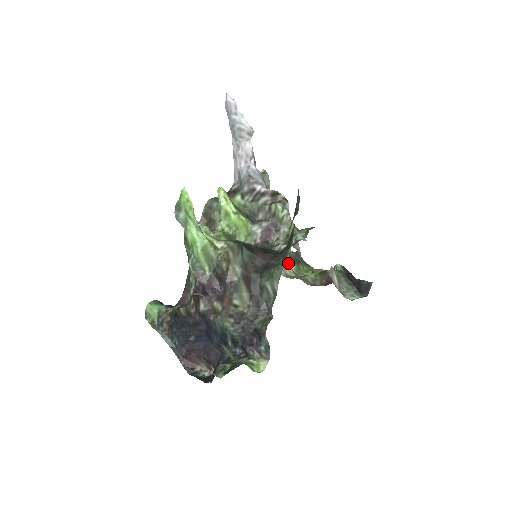
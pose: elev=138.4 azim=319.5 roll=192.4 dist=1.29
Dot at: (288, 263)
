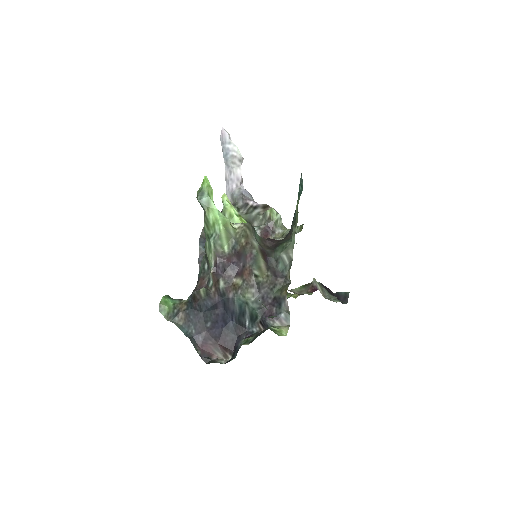
Dot at: occluded
